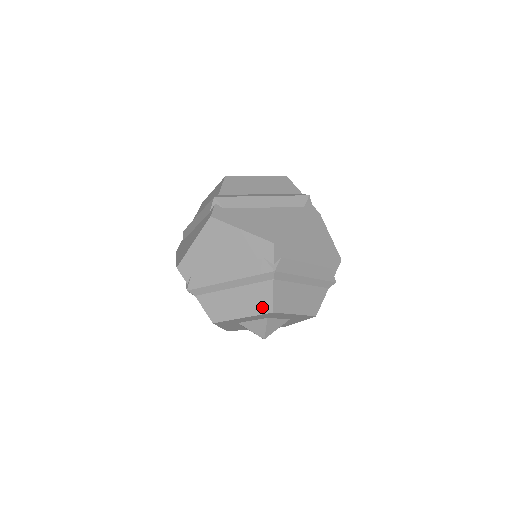
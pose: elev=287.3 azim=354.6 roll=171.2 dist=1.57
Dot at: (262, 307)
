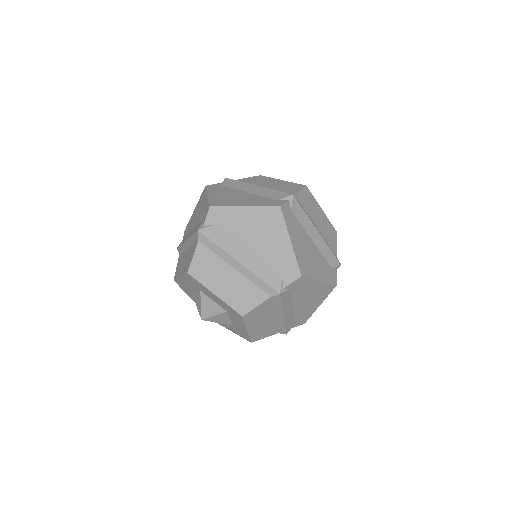
Dot at: (239, 304)
